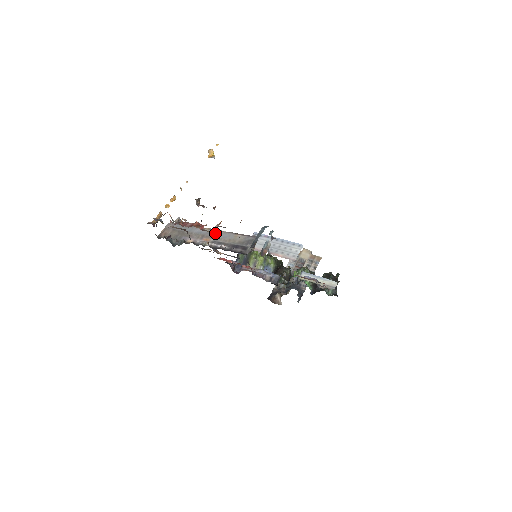
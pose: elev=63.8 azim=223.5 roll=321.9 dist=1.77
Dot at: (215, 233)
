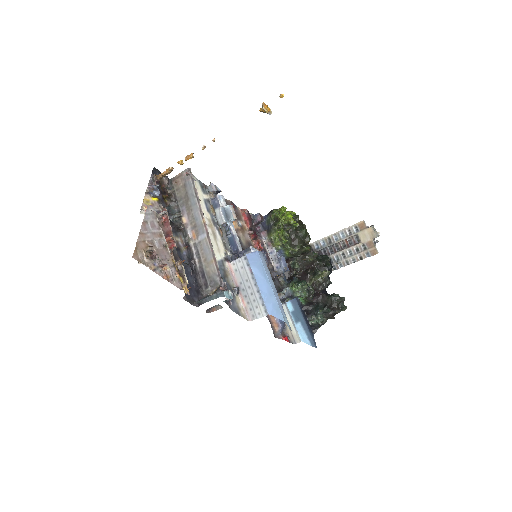
Dot at: (203, 236)
